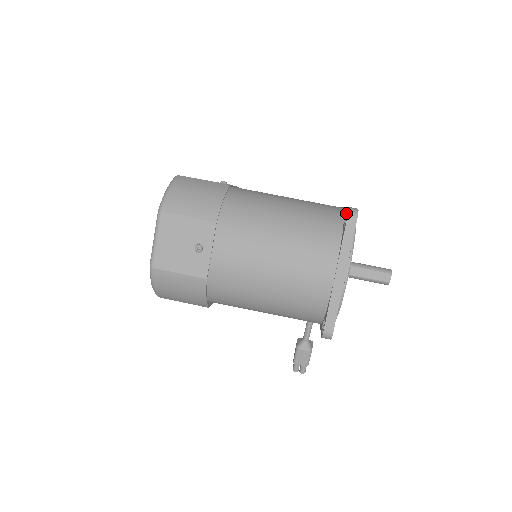
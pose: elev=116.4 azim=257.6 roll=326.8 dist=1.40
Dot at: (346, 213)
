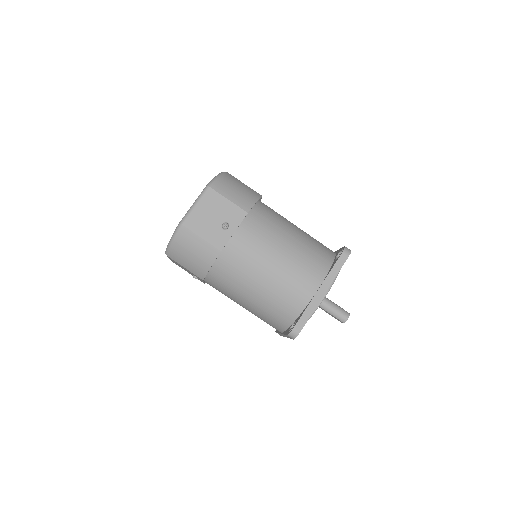
Dot at: (291, 329)
